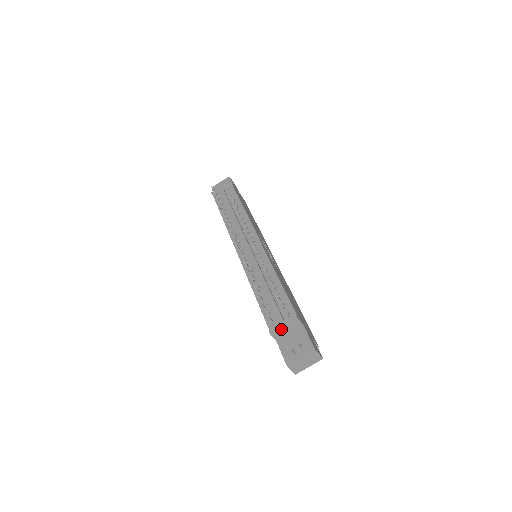
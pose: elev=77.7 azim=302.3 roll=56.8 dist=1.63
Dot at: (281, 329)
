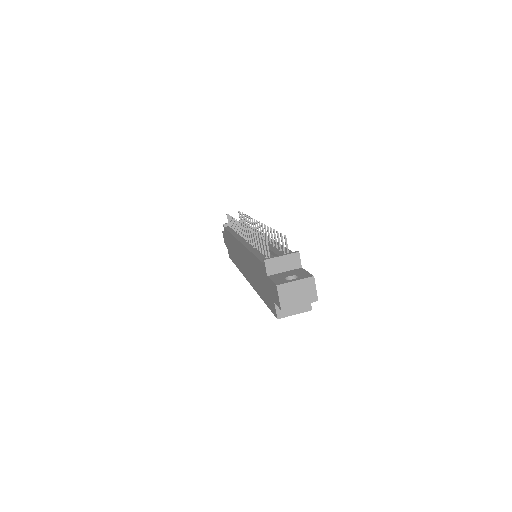
Dot at: (278, 260)
